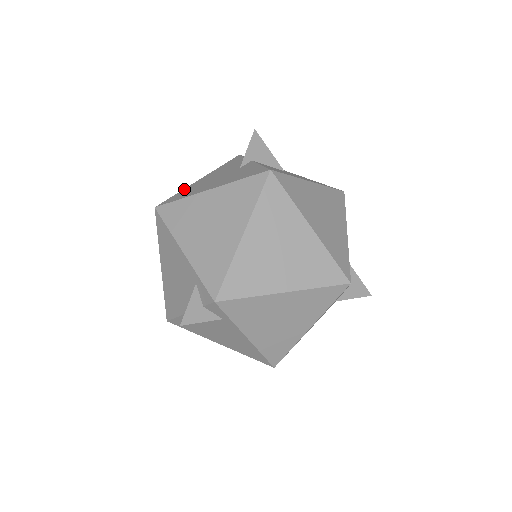
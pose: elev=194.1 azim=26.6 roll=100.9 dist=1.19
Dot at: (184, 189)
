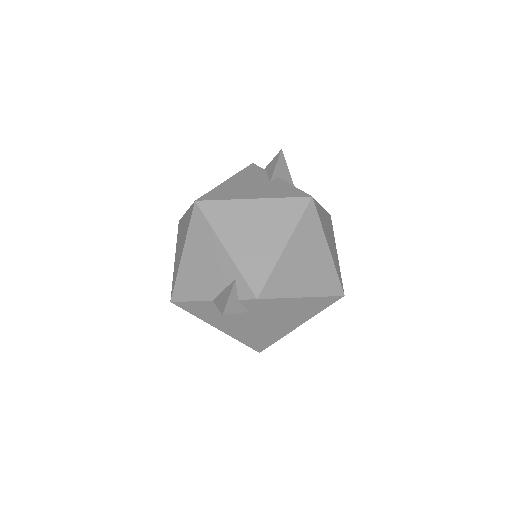
Dot at: (216, 188)
